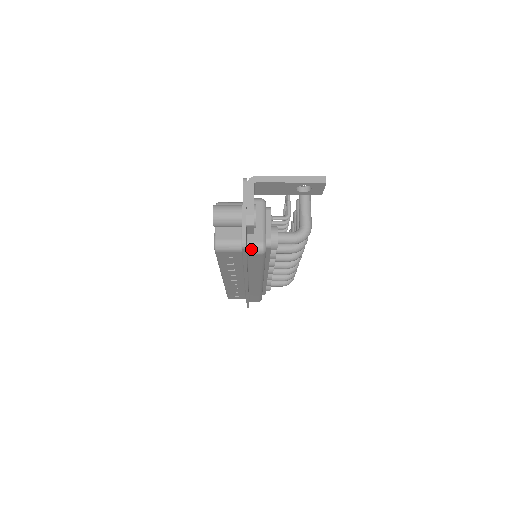
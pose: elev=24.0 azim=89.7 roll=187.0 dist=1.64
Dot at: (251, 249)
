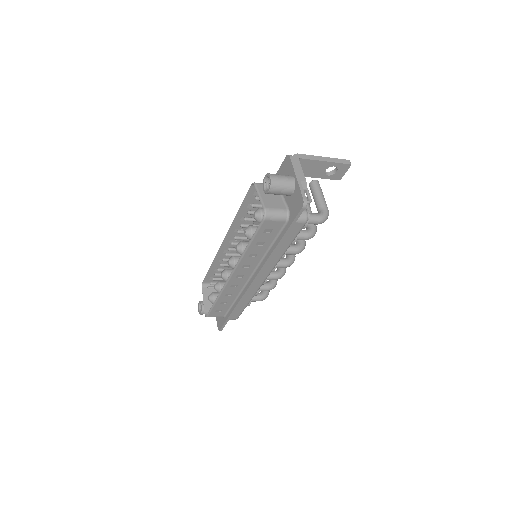
Dot at: occluded
